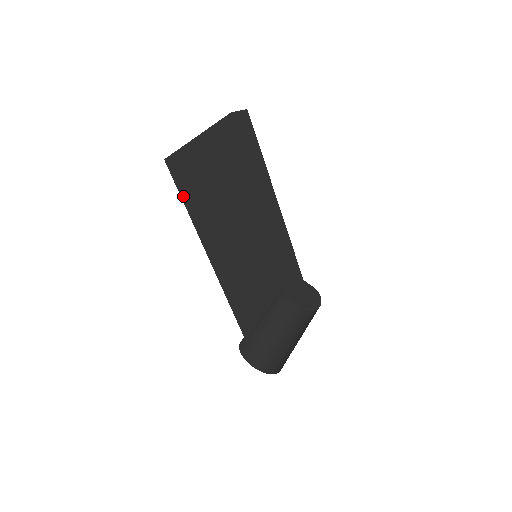
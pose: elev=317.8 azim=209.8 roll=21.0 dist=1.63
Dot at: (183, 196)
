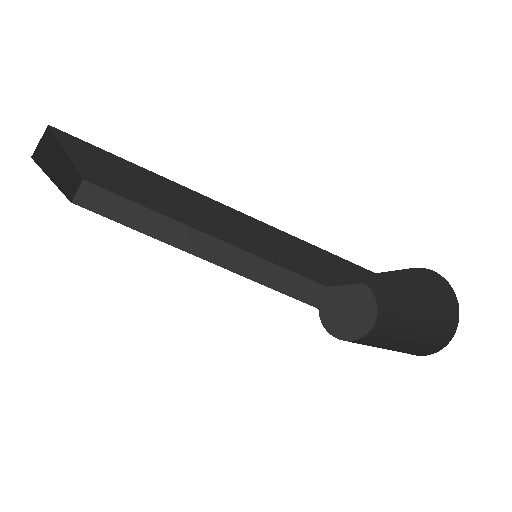
Dot at: occluded
